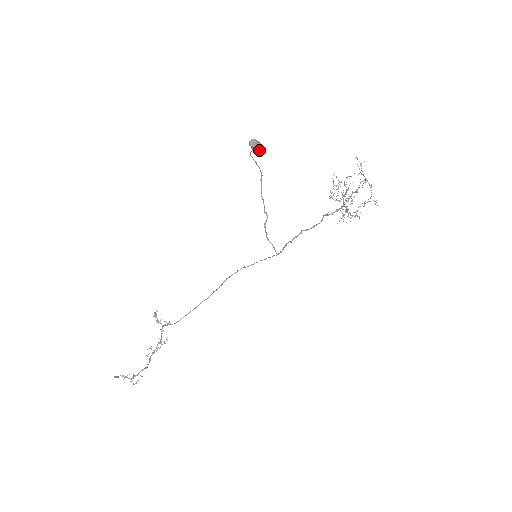
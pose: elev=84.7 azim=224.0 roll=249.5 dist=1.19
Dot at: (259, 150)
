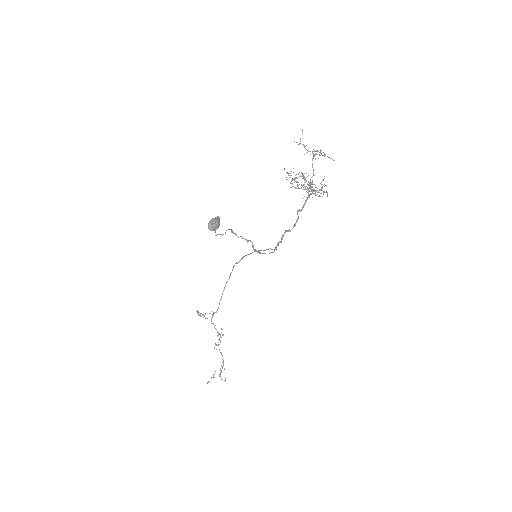
Dot at: (219, 224)
